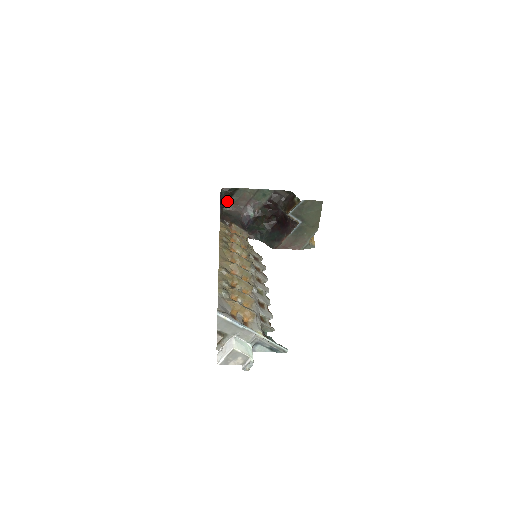
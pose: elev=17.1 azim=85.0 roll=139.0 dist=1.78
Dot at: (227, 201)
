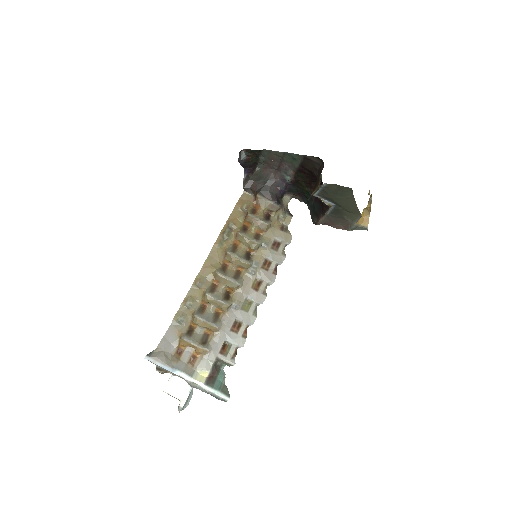
Dot at: (255, 162)
